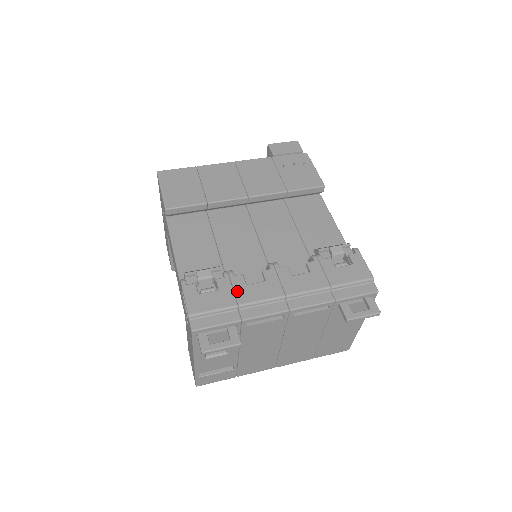
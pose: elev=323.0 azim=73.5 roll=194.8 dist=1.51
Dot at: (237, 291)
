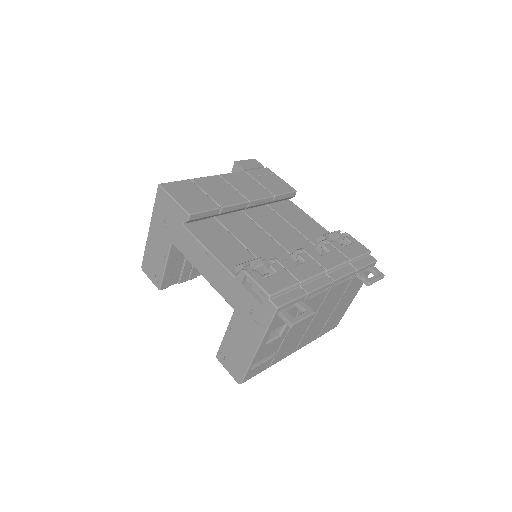
Dot at: (291, 272)
